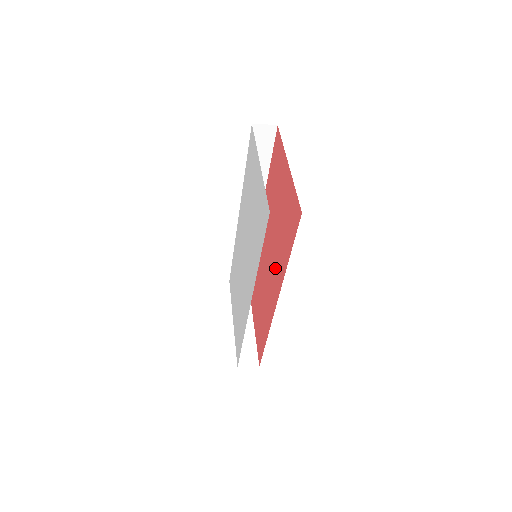
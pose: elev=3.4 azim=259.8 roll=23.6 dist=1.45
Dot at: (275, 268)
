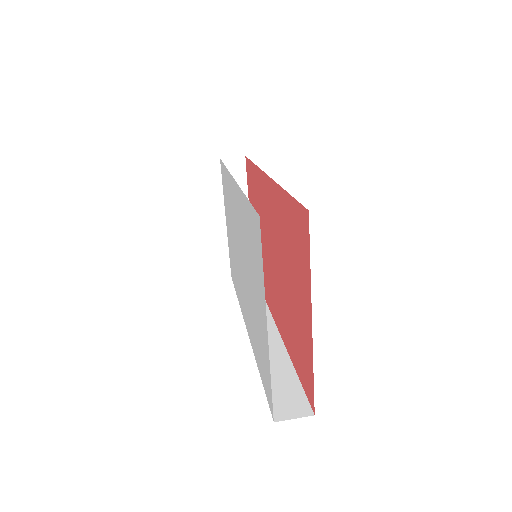
Dot at: (278, 303)
